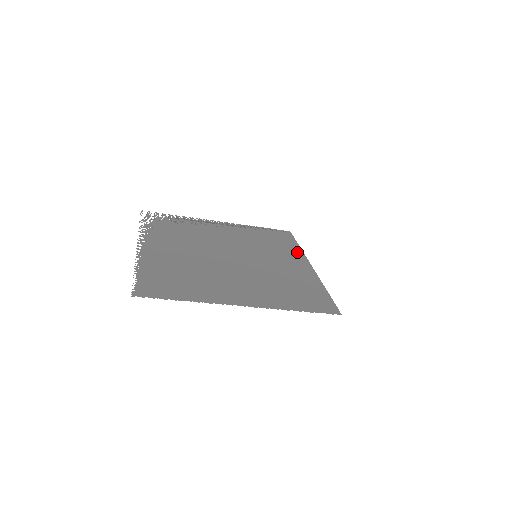
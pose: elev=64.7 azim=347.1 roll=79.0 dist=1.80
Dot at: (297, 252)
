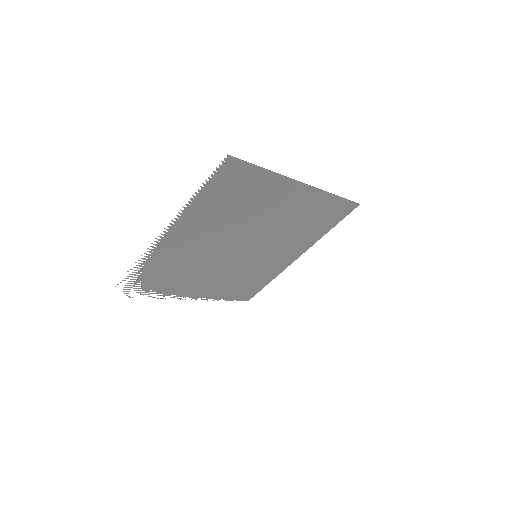
Dot at: (275, 273)
